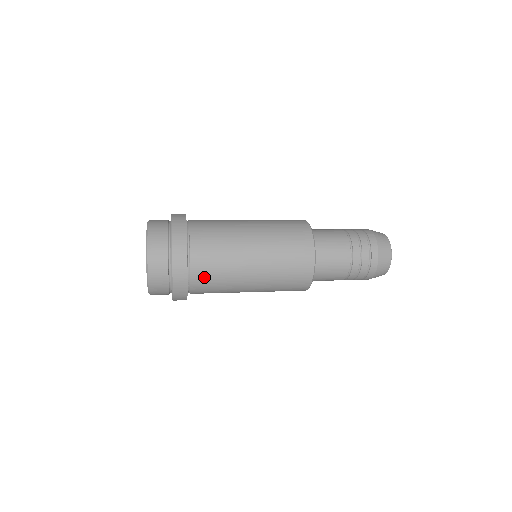
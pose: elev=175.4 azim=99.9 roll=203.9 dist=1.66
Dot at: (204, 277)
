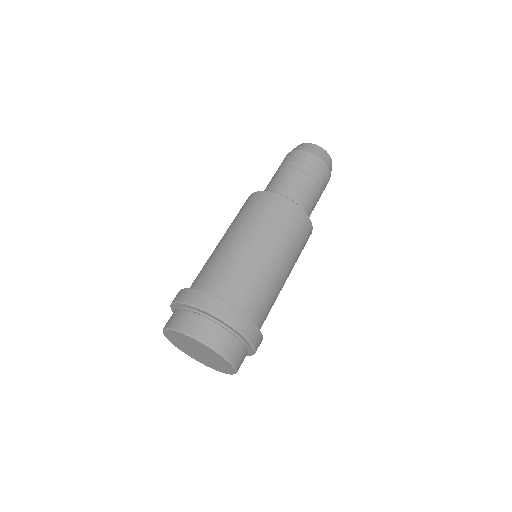
Dot at: occluded
